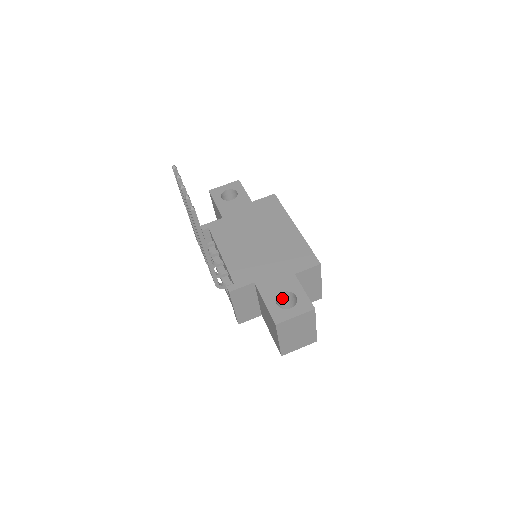
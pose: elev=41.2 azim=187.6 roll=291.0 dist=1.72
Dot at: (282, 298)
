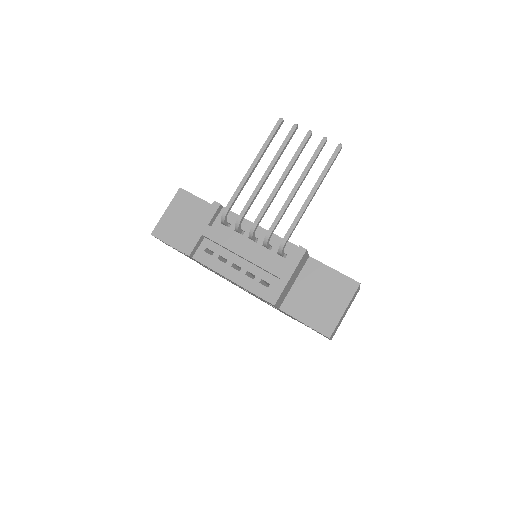
Dot at: occluded
